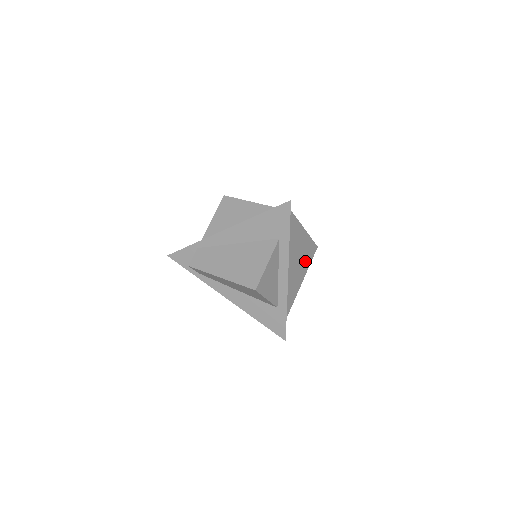
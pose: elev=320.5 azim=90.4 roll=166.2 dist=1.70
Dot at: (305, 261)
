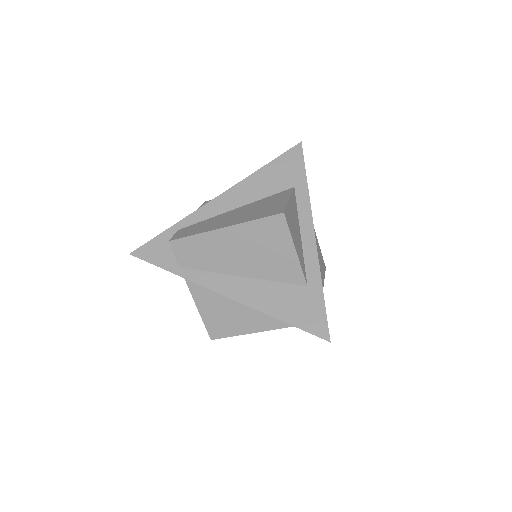
Dot at: occluded
